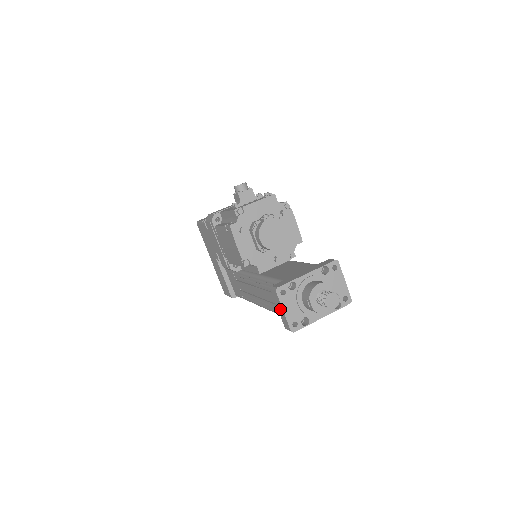
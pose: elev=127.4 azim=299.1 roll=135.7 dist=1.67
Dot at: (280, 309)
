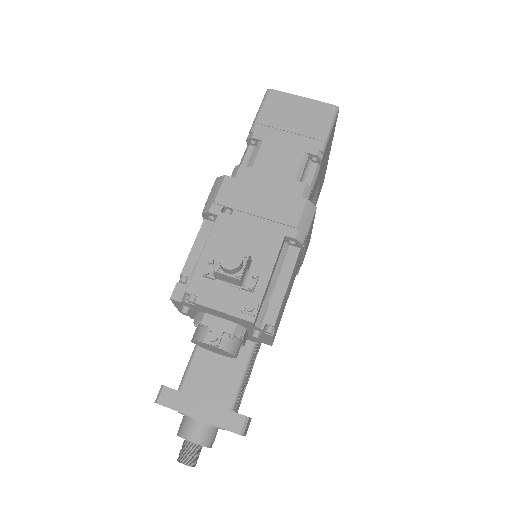
Dot at: occluded
